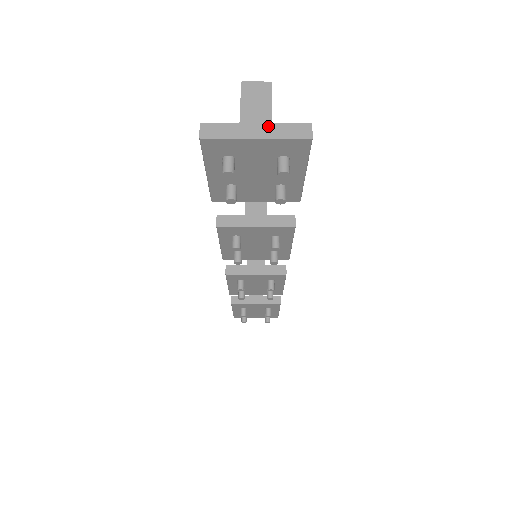
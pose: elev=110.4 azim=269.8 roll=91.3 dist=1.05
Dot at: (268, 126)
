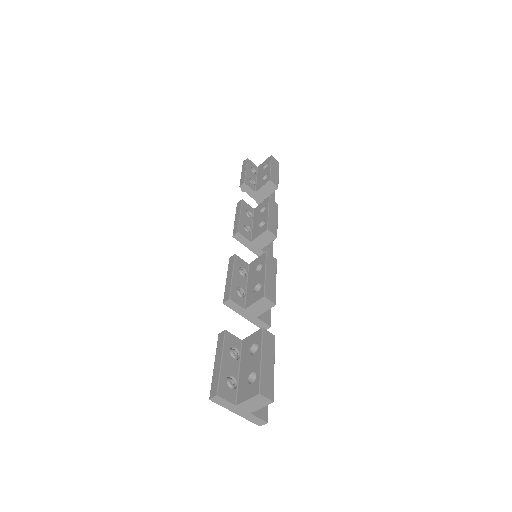
Dot at: (247, 413)
